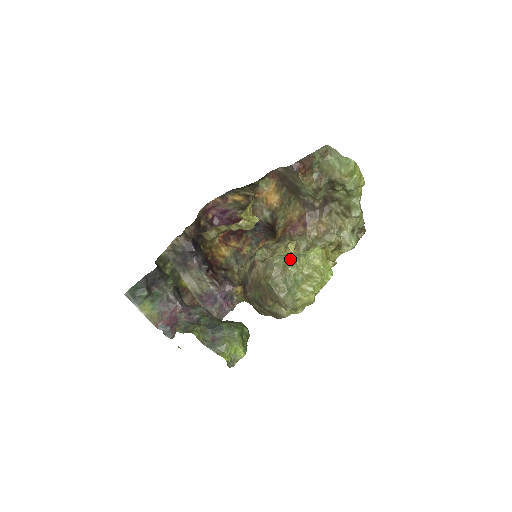
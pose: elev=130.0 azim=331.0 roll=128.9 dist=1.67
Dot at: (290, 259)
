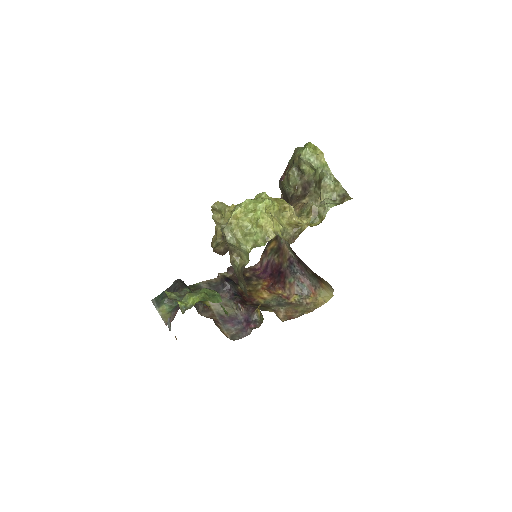
Dot at: occluded
